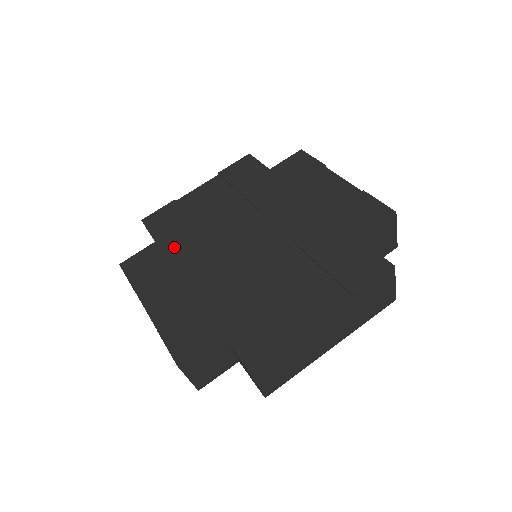
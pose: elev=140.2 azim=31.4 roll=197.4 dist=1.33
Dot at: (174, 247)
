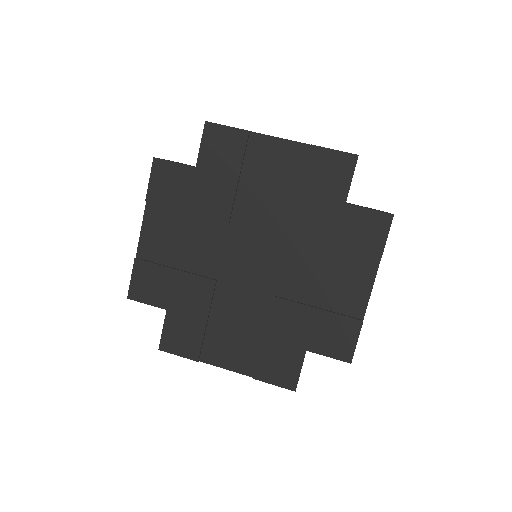
Dot at: (190, 306)
